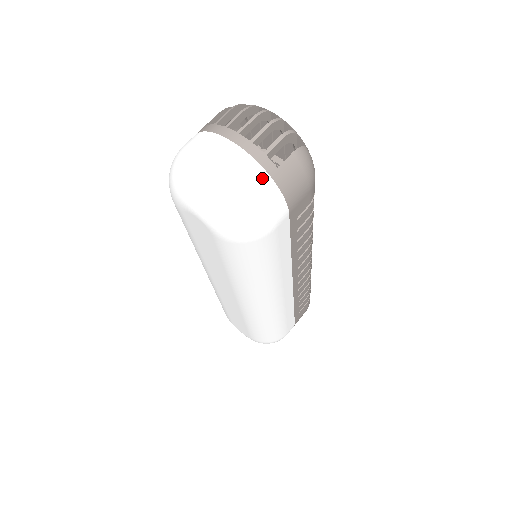
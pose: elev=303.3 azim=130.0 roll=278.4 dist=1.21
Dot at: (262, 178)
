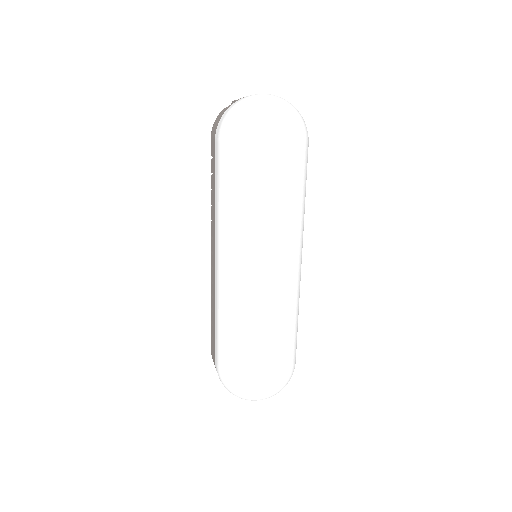
Dot at: occluded
